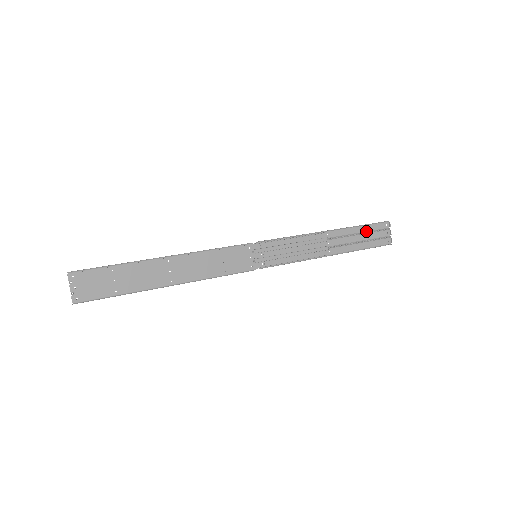
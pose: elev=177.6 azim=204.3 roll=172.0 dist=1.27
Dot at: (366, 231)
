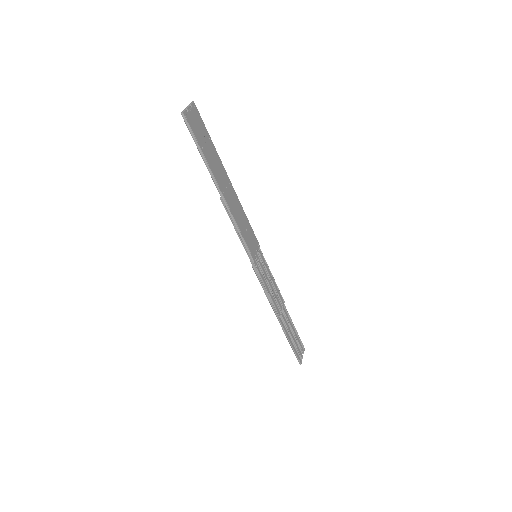
Dot at: (295, 336)
